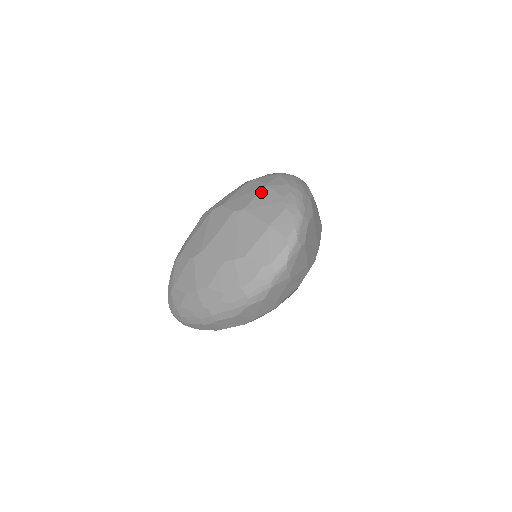
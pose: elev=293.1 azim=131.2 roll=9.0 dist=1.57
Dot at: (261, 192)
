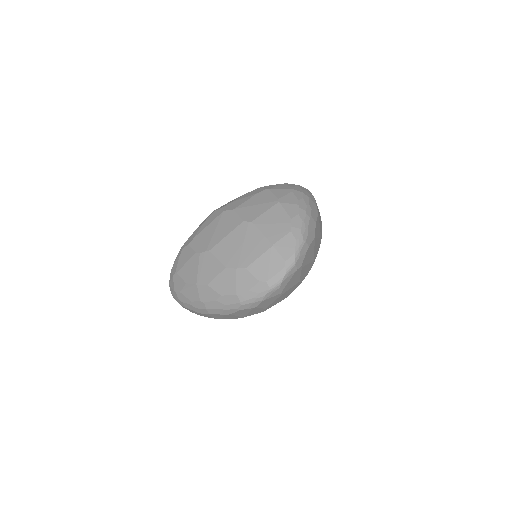
Dot at: (272, 208)
